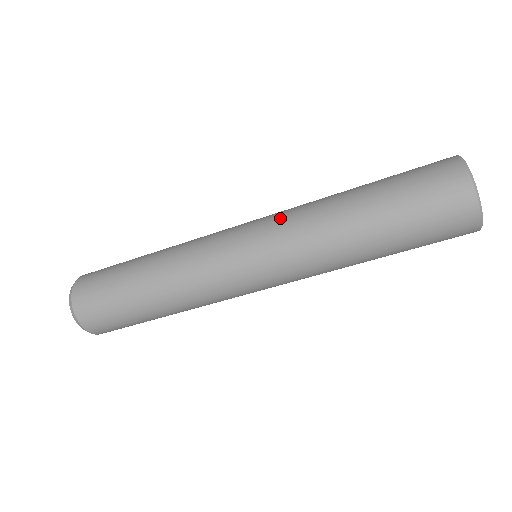
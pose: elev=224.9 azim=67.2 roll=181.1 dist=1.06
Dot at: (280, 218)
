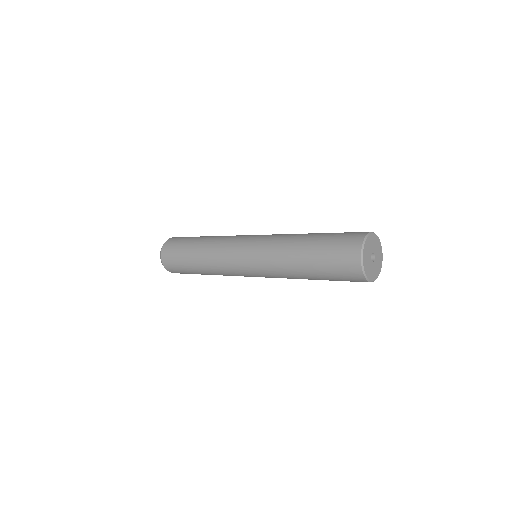
Dot at: (264, 268)
